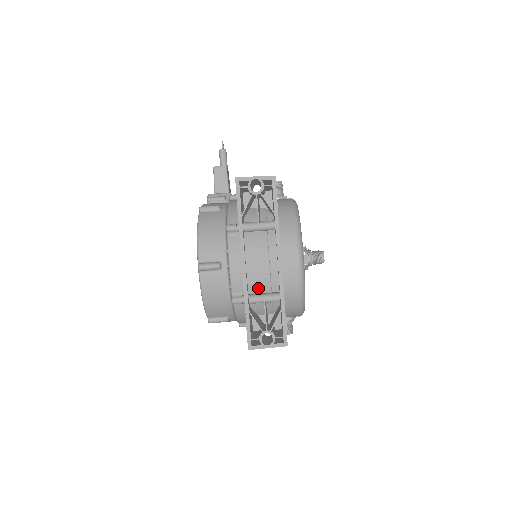
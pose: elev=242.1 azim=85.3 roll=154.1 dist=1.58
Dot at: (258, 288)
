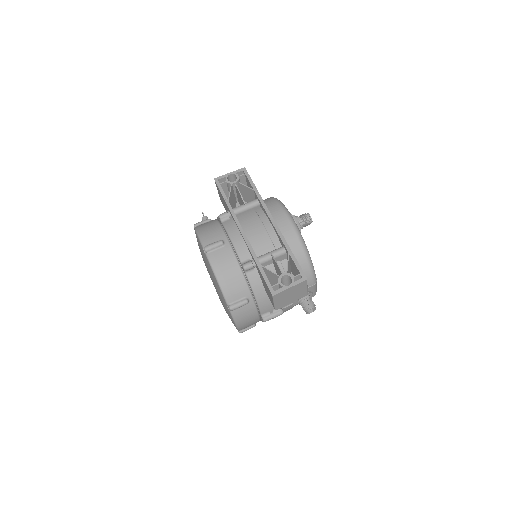
Dot at: (262, 249)
